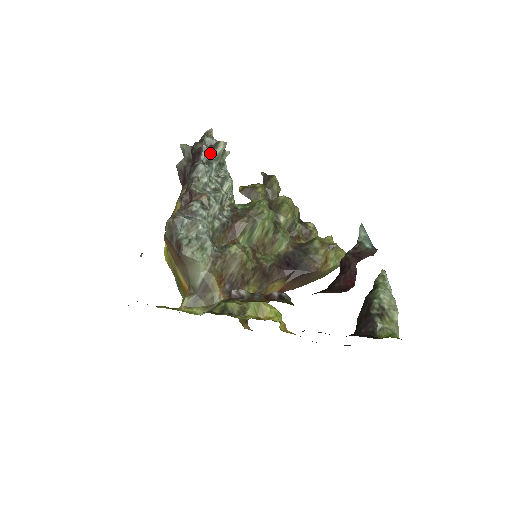
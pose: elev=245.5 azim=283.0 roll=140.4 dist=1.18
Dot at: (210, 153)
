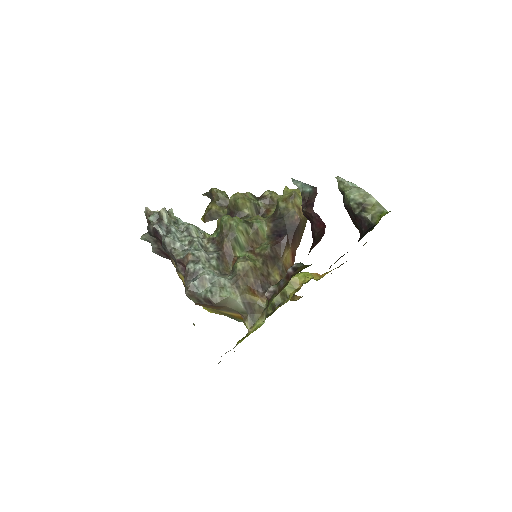
Dot at: (162, 225)
